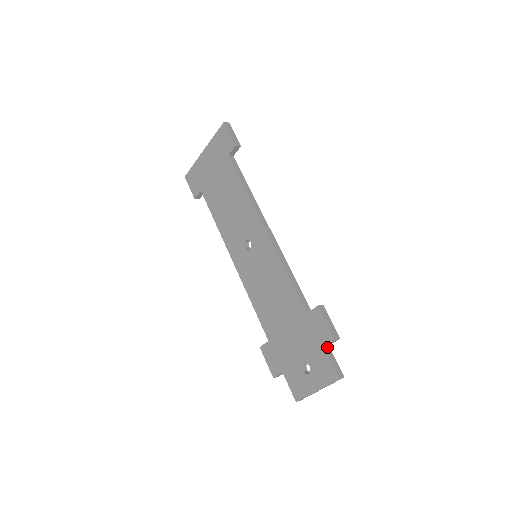
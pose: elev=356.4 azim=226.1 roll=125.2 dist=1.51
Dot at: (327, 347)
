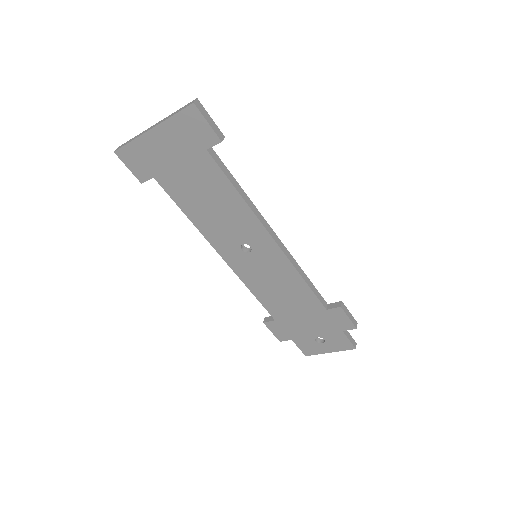
Dot at: occluded
